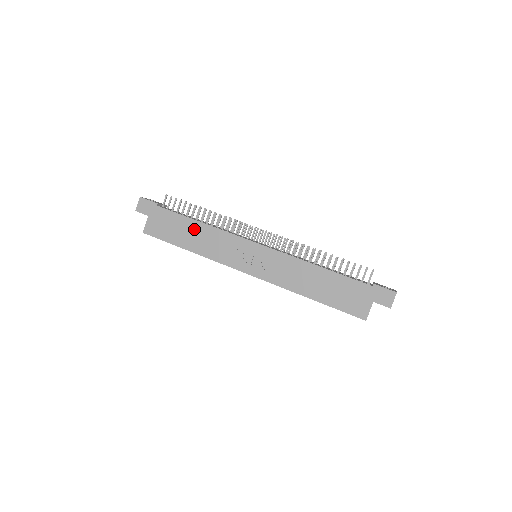
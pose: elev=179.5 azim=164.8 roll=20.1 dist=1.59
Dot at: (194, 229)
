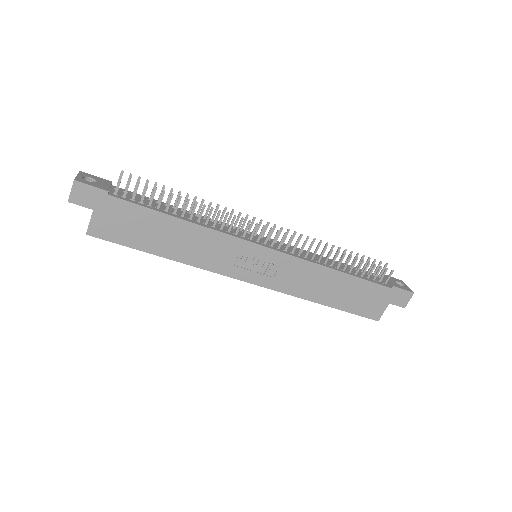
Dot at: (173, 229)
